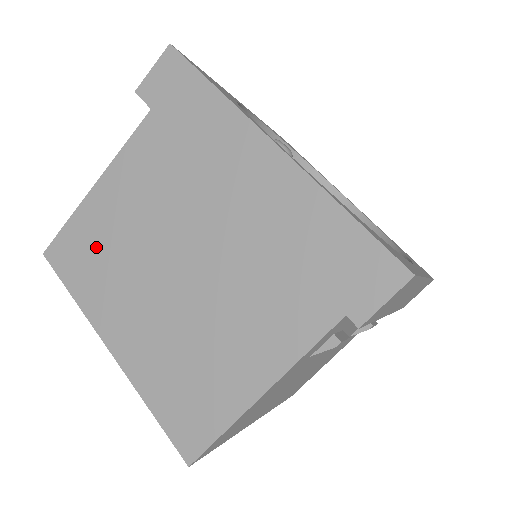
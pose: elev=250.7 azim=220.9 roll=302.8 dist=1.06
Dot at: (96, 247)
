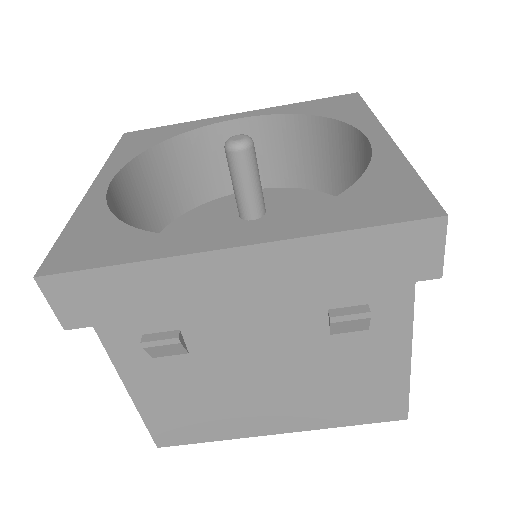
Dot at: occluded
